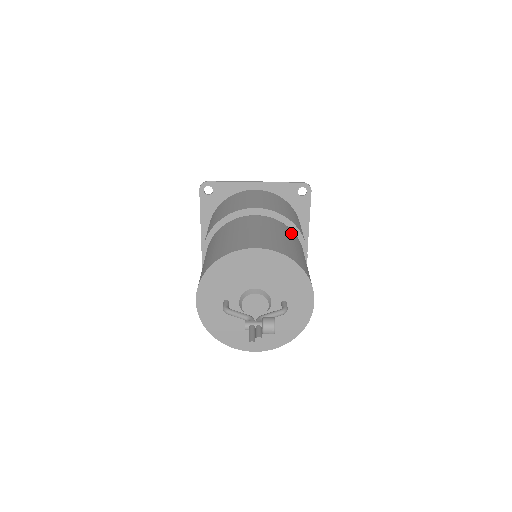
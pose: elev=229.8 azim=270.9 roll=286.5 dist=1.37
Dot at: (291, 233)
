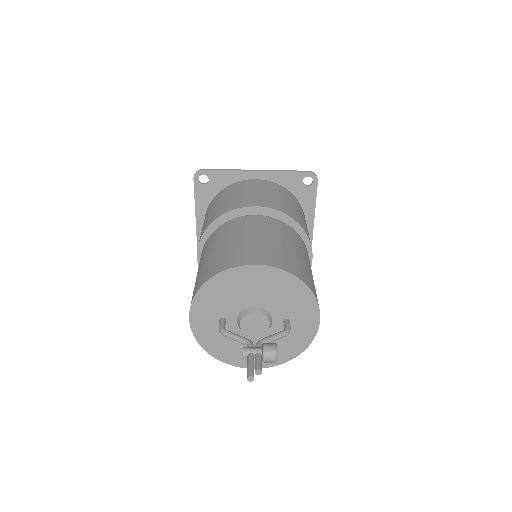
Dot at: (295, 236)
